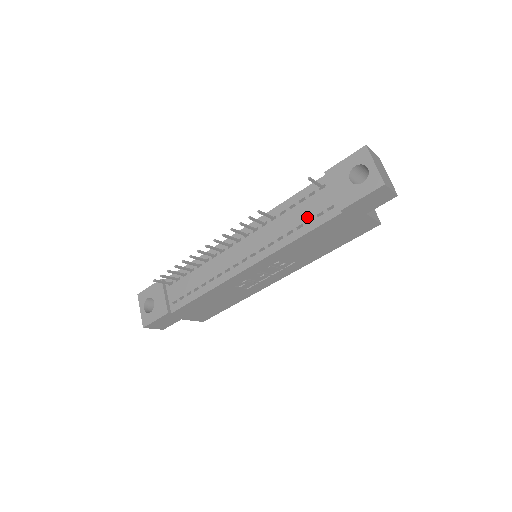
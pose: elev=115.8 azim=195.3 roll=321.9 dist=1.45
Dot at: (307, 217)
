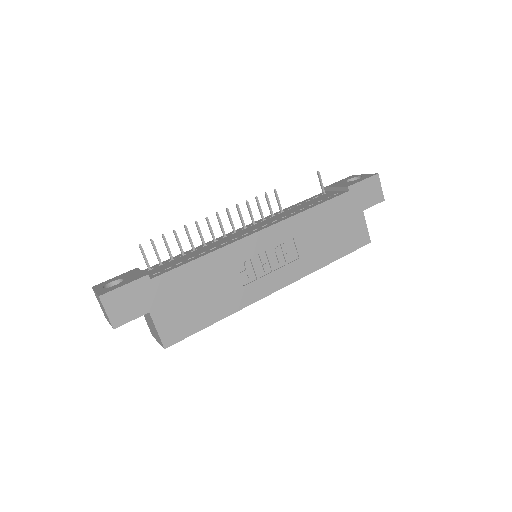
Dot at: (316, 201)
